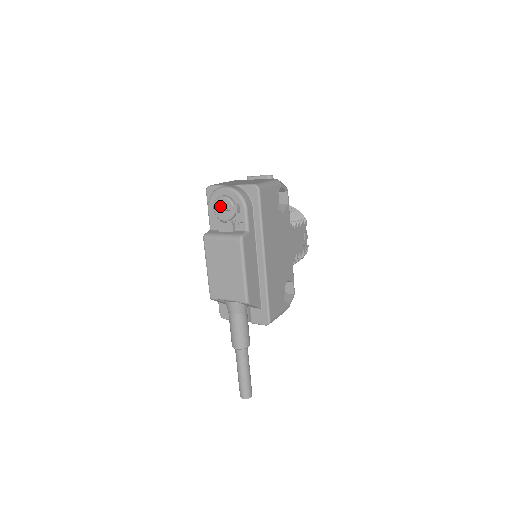
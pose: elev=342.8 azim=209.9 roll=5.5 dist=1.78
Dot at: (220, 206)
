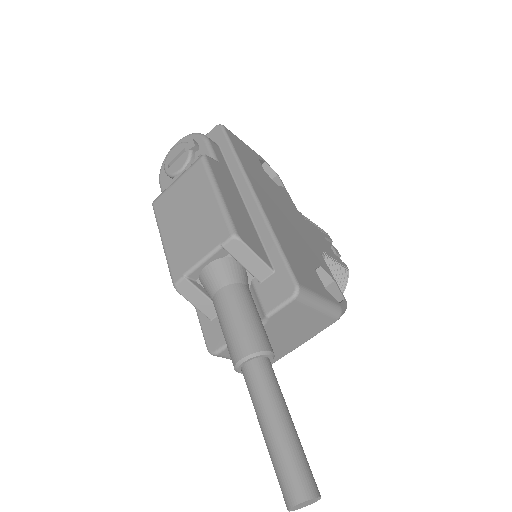
Dot at: (172, 159)
